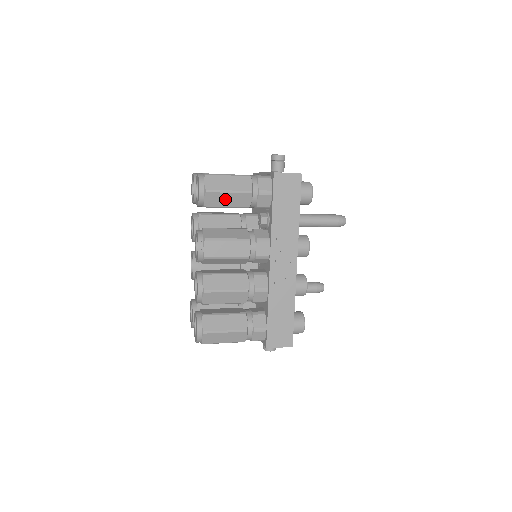
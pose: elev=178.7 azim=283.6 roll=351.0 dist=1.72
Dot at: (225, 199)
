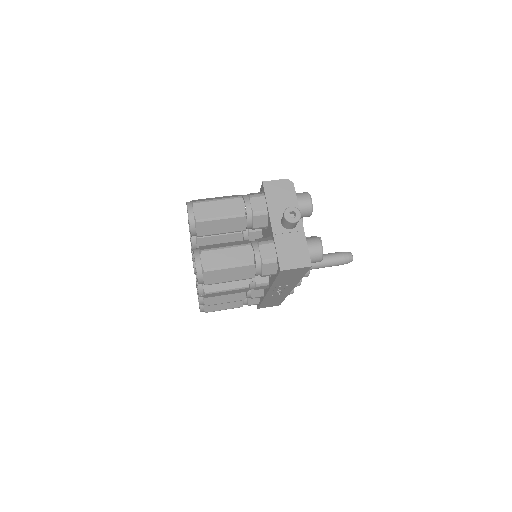
Dot at: occluded
